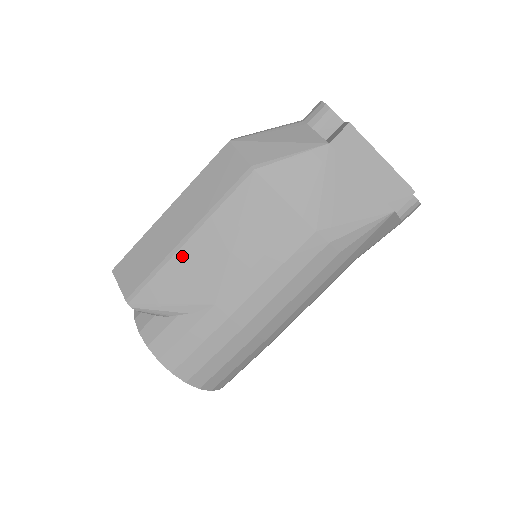
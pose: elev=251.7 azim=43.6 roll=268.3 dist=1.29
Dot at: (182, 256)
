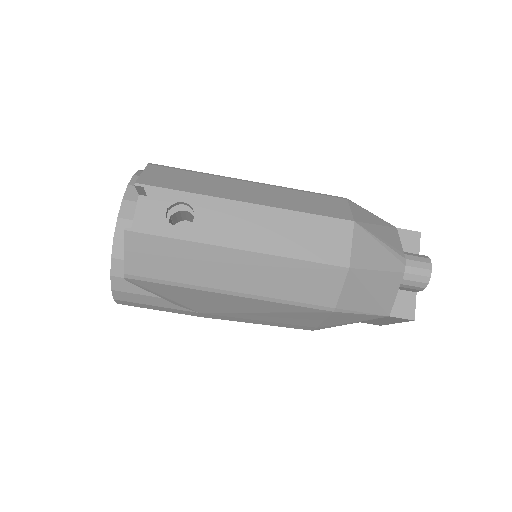
Dot at: (212, 295)
